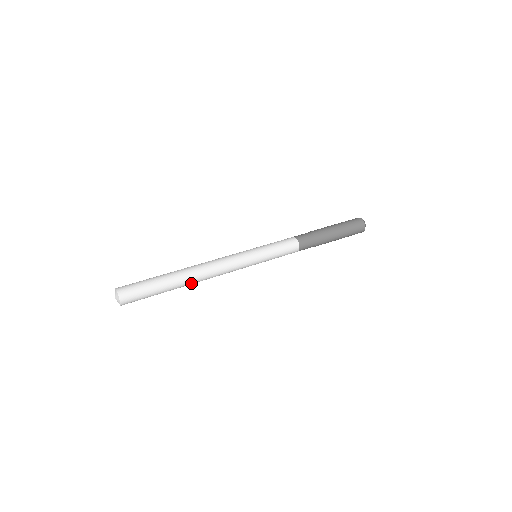
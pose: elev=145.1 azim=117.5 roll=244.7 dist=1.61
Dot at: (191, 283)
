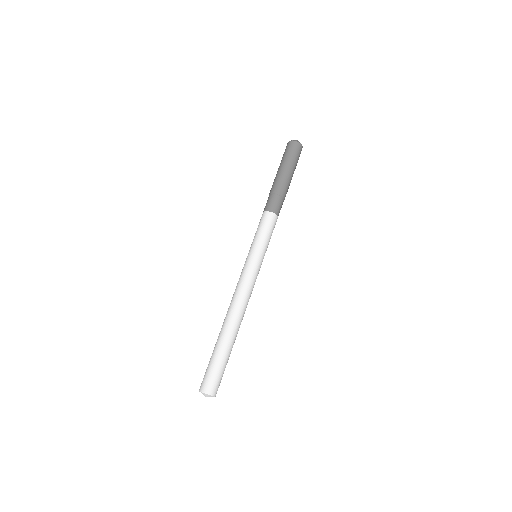
Dot at: occluded
